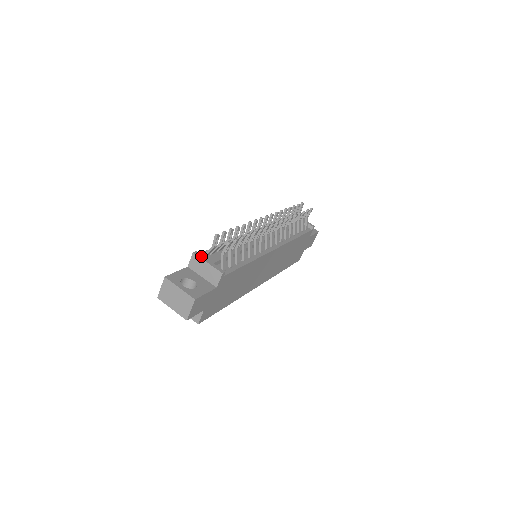
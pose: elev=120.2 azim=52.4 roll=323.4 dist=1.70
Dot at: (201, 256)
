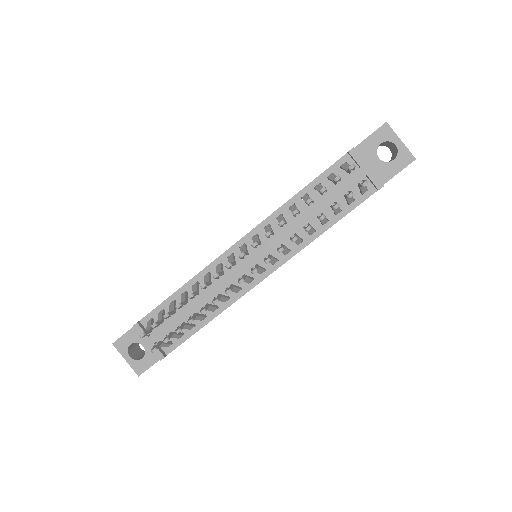
Dot at: (141, 332)
